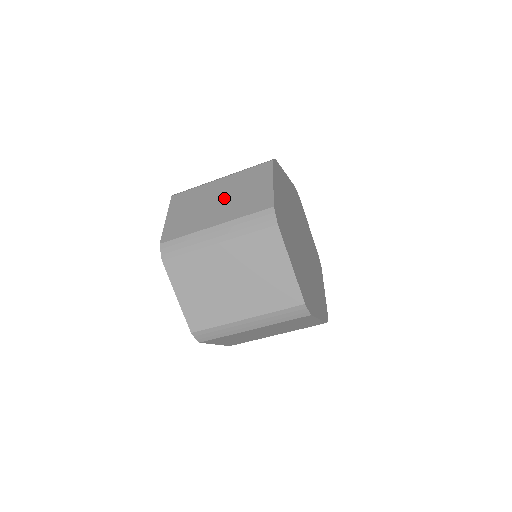
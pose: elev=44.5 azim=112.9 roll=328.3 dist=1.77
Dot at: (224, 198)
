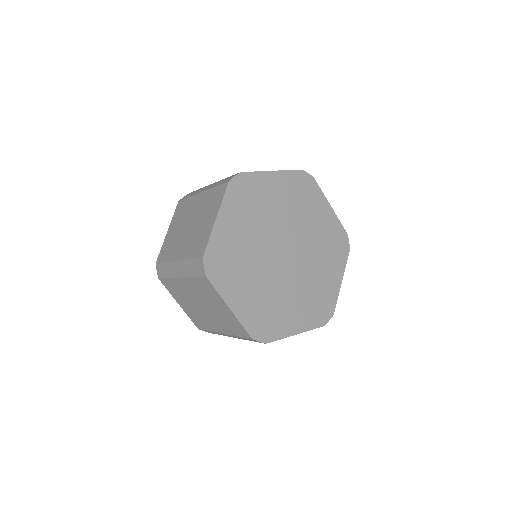
Dot at: (204, 307)
